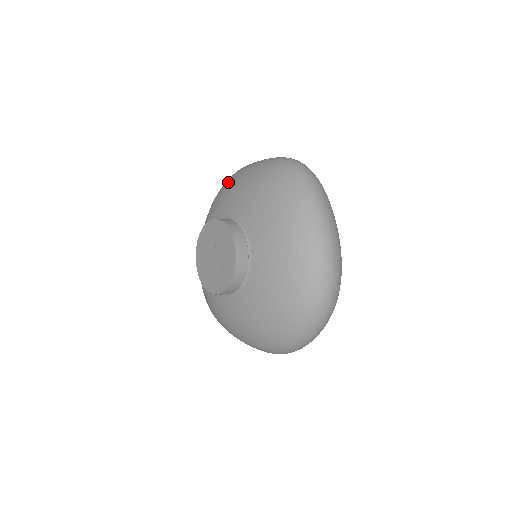
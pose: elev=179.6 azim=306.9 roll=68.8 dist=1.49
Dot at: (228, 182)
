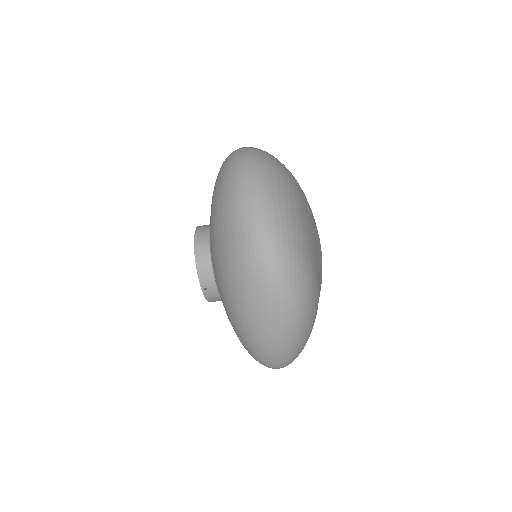
Dot at: occluded
